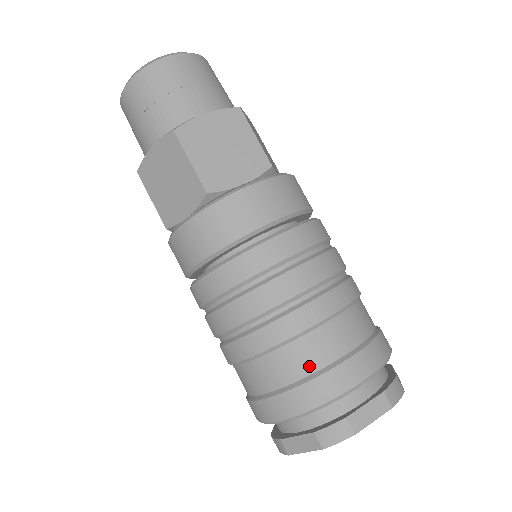
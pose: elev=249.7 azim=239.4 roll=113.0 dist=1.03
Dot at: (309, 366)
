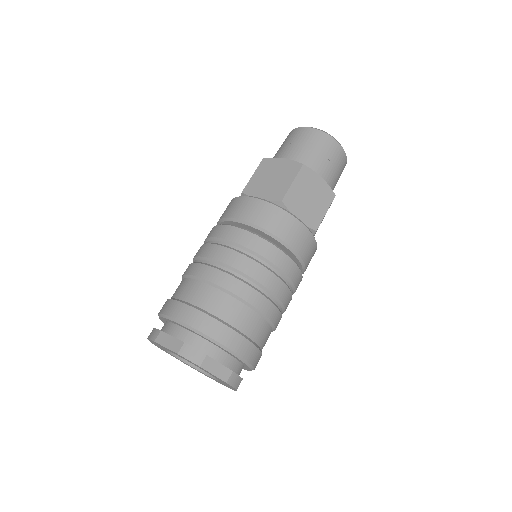
Dot at: (223, 314)
